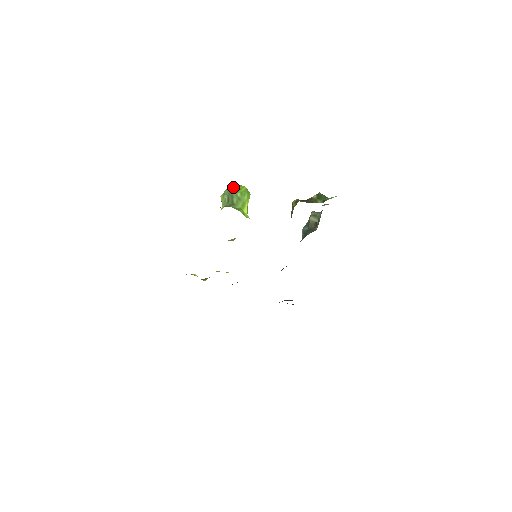
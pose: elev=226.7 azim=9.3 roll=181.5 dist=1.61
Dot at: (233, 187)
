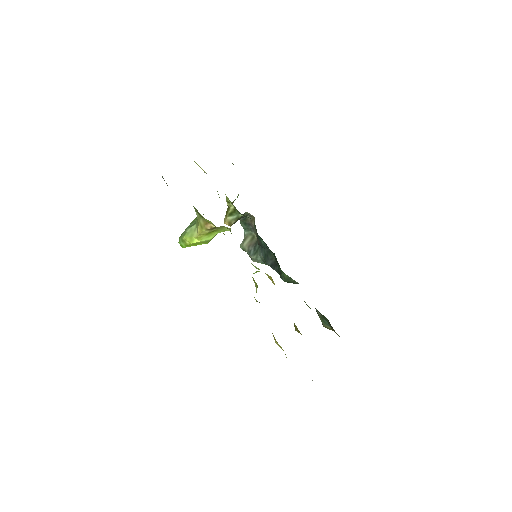
Dot at: (183, 232)
